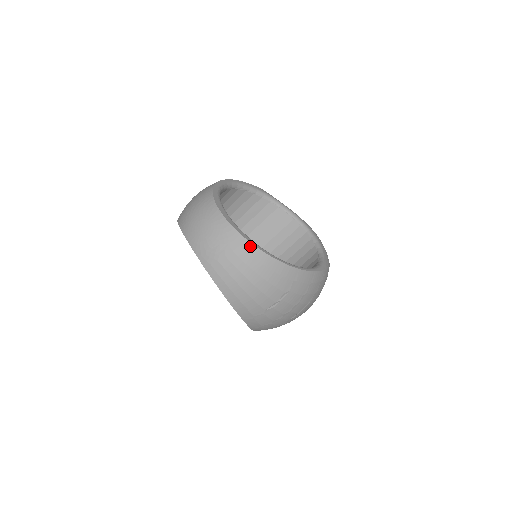
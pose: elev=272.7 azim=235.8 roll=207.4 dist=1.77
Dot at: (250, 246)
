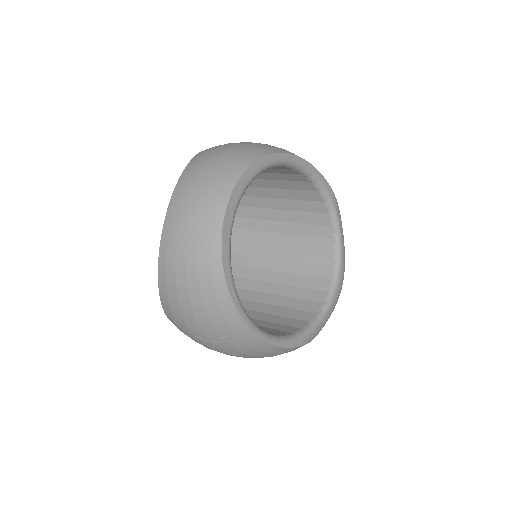
Dot at: (220, 273)
